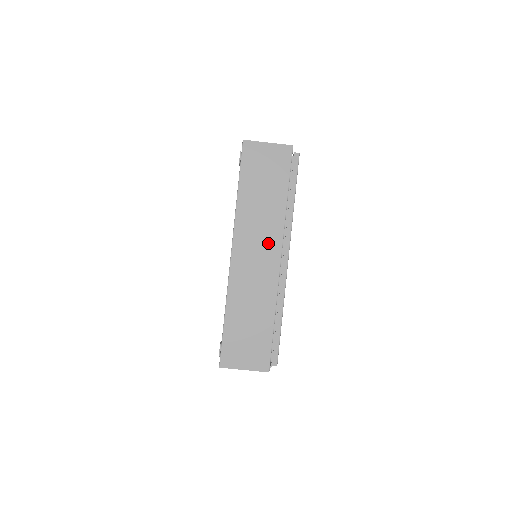
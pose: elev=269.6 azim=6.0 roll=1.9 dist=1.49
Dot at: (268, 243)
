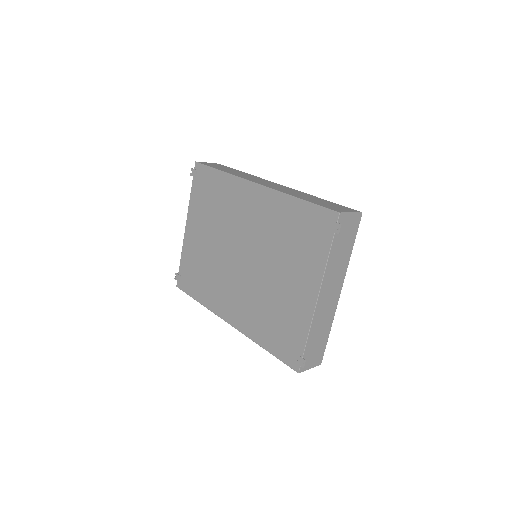
Dot at: (337, 284)
